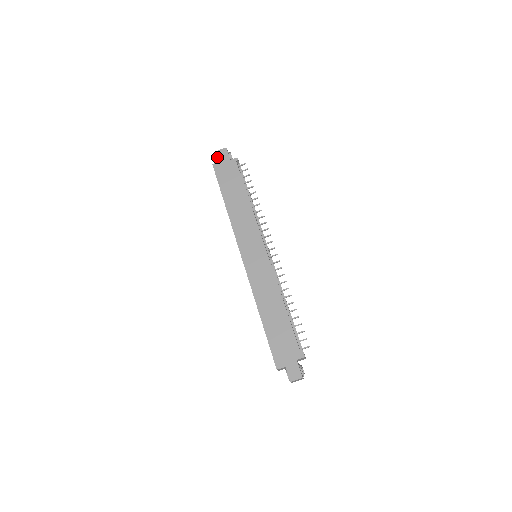
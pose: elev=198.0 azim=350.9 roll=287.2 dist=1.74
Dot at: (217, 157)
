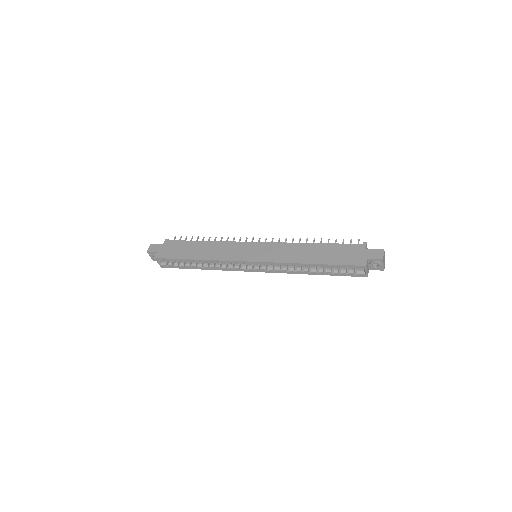
Dot at: (152, 254)
